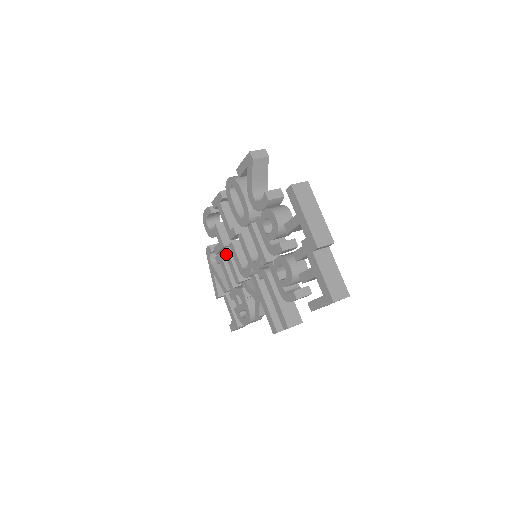
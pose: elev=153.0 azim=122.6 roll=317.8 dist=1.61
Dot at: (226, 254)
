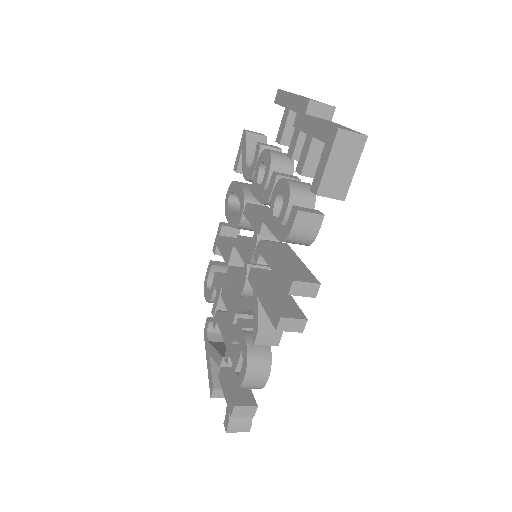
Dot at: (223, 295)
